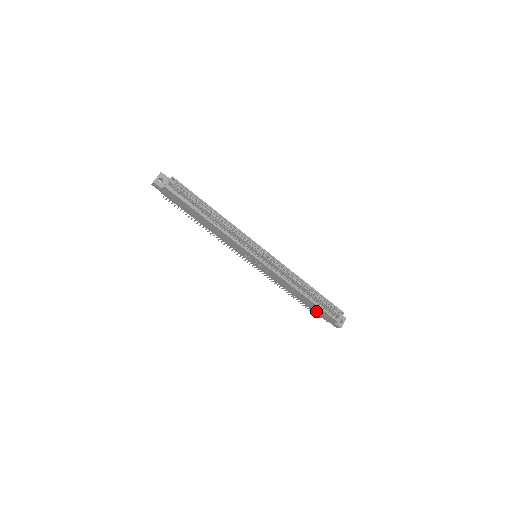
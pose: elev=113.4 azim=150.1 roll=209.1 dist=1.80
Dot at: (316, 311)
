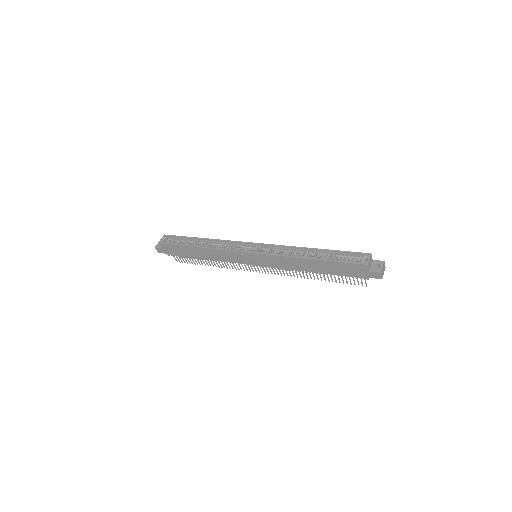
Dot at: (344, 273)
